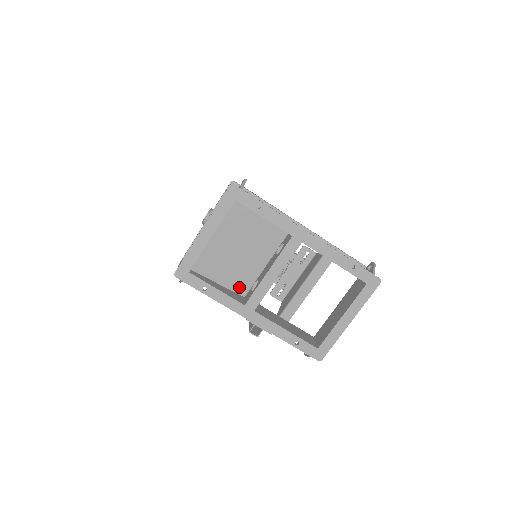
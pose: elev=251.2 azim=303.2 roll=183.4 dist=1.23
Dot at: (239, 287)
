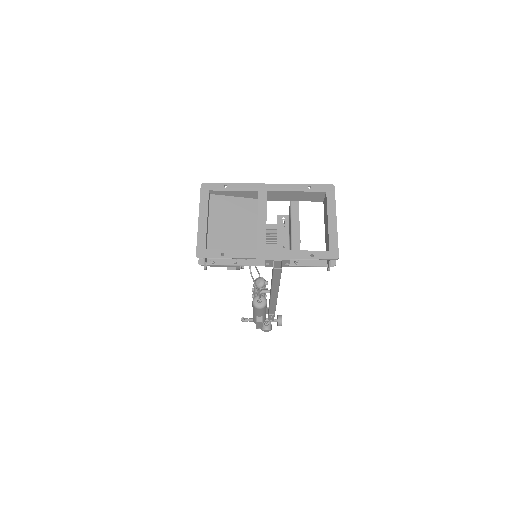
Dot at: occluded
